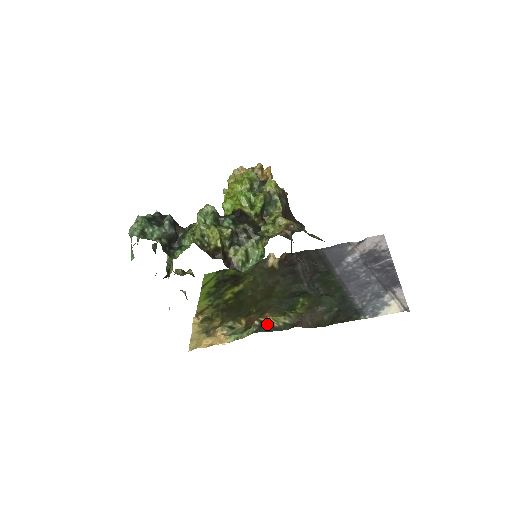
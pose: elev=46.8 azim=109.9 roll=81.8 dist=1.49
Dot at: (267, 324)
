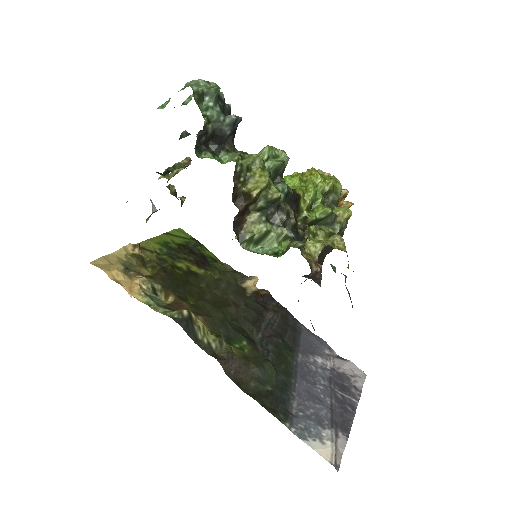
Dot at: (193, 325)
